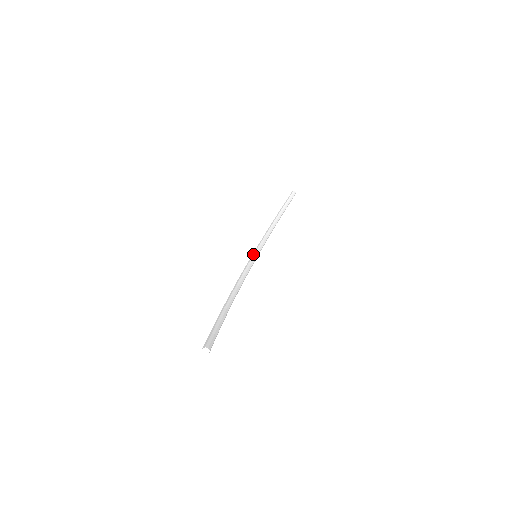
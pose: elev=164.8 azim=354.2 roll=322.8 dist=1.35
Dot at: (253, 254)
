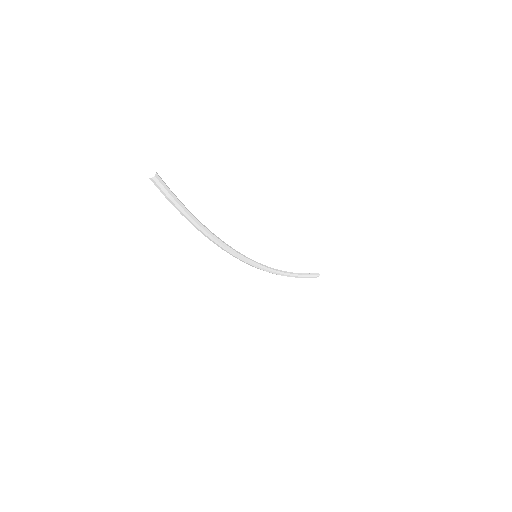
Dot at: occluded
